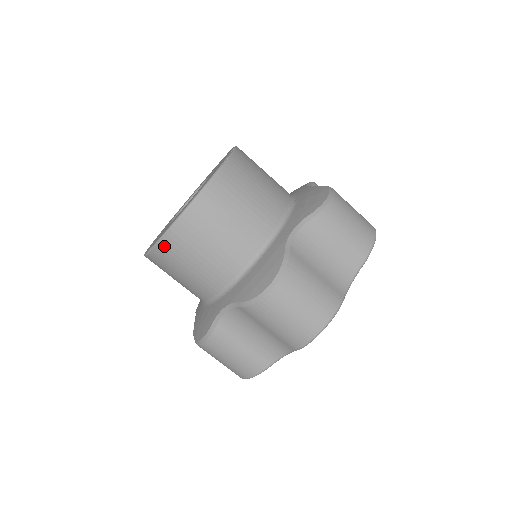
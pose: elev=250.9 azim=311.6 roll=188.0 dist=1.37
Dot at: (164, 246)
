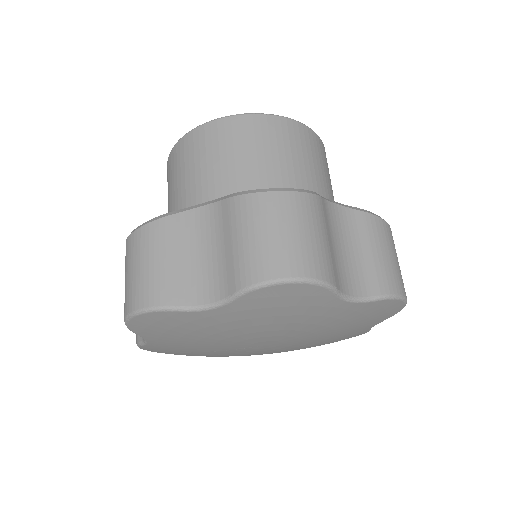
Dot at: (297, 127)
